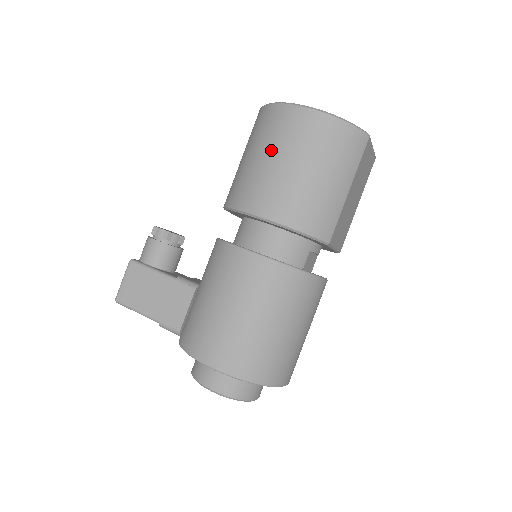
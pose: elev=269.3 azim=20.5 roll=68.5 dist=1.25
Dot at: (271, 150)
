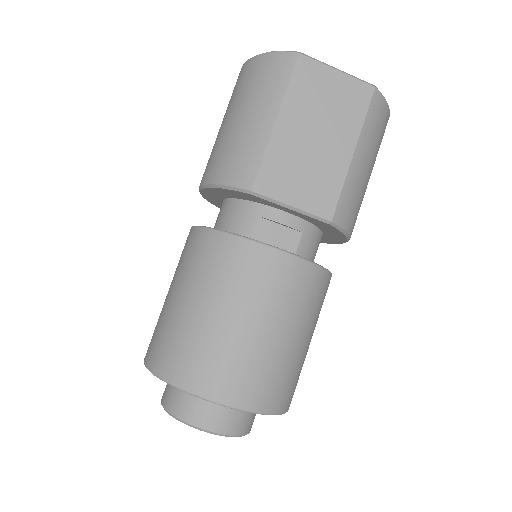
Dot at: occluded
